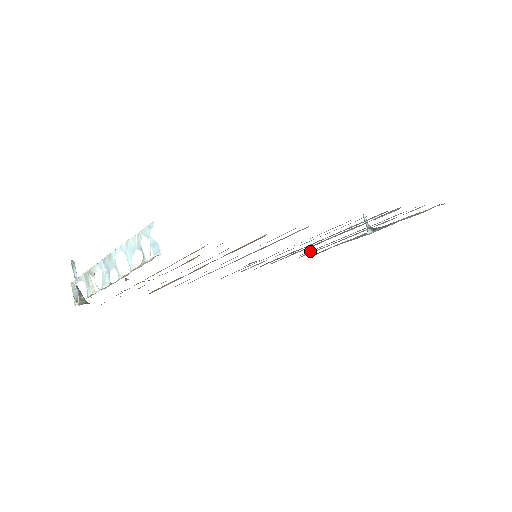
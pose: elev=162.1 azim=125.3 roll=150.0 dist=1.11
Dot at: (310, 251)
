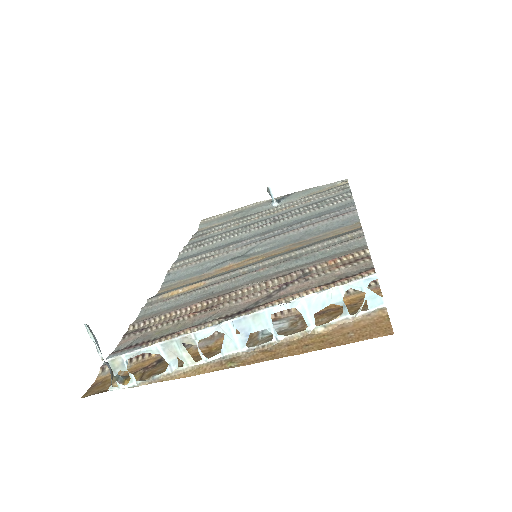
Dot at: (225, 229)
